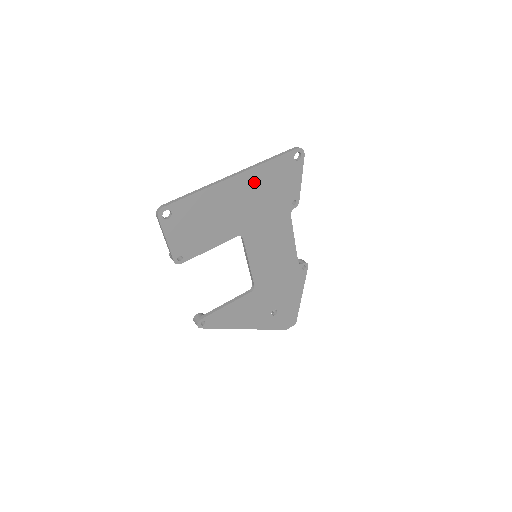
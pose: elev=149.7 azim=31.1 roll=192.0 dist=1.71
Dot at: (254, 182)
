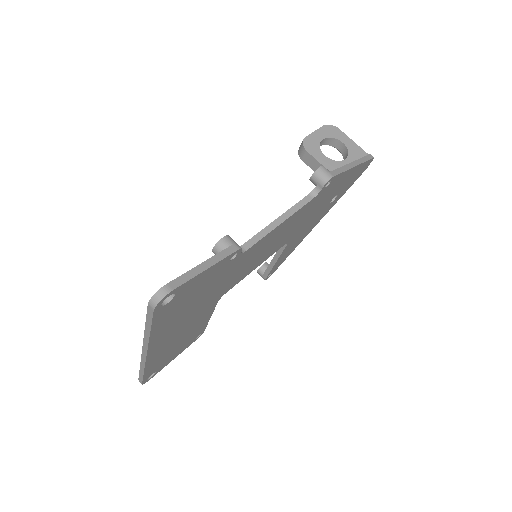
Dot at: (168, 329)
